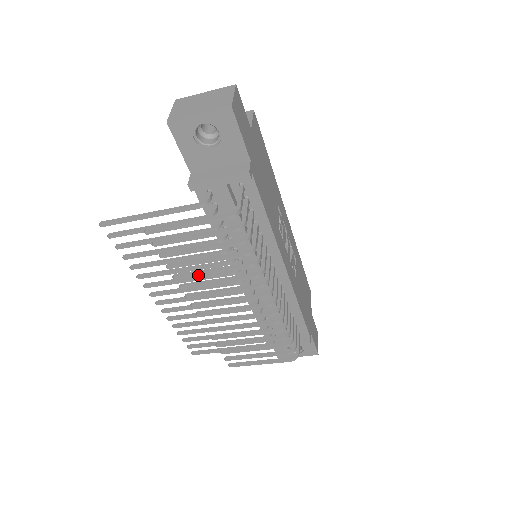
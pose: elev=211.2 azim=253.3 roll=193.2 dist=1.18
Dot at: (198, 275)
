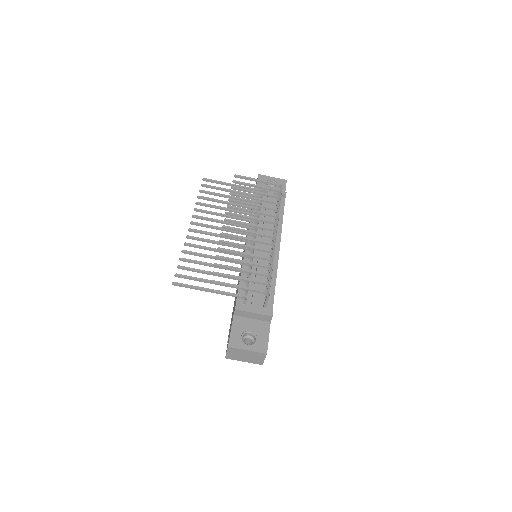
Dot at: (244, 203)
